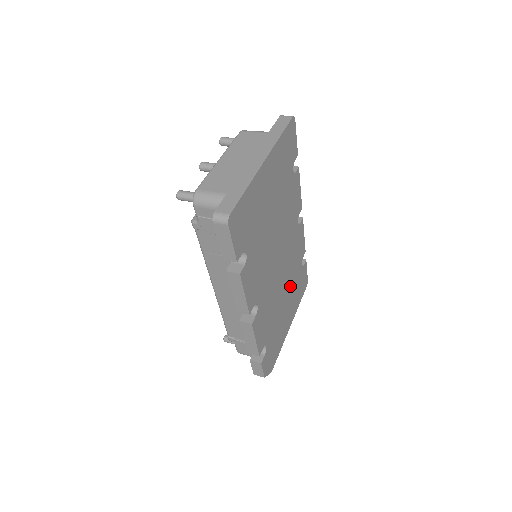
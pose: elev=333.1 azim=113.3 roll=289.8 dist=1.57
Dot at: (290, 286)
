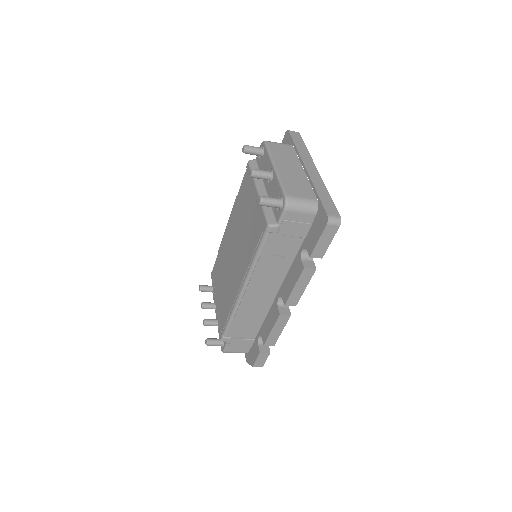
Dot at: occluded
